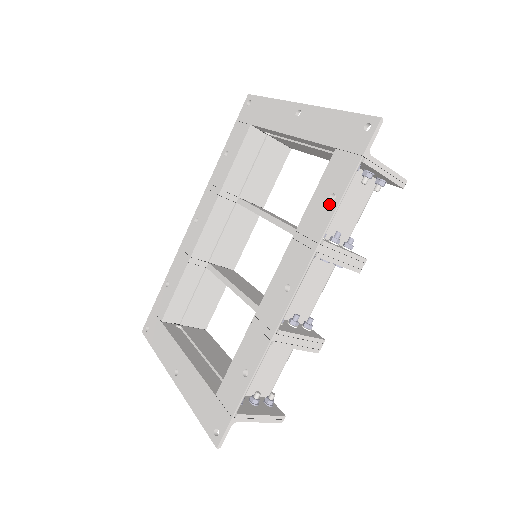
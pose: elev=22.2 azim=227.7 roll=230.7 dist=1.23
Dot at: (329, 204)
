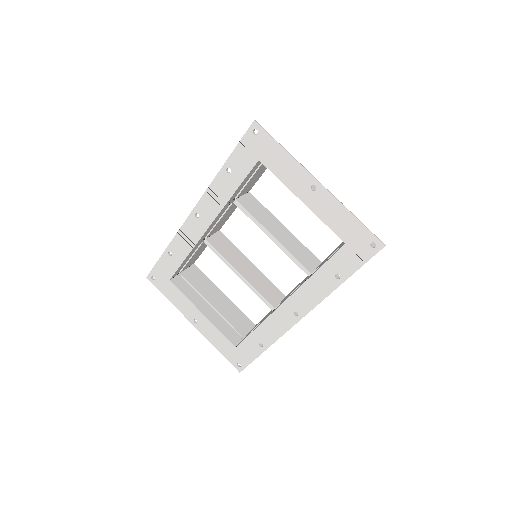
Dot at: (334, 280)
